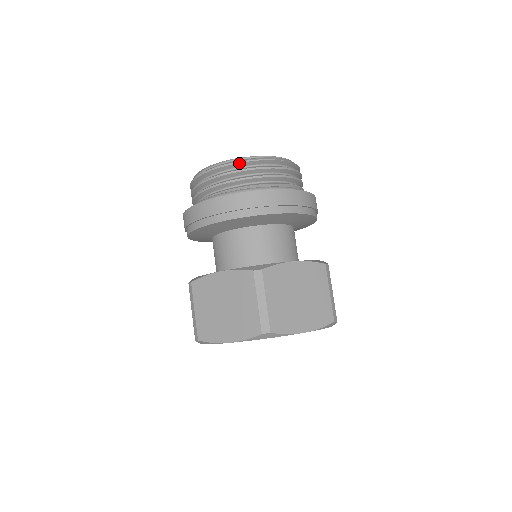
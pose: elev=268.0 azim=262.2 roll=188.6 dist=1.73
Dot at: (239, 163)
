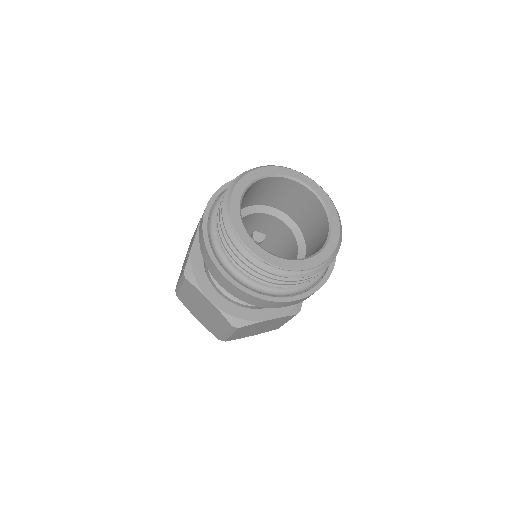
Dot at: (269, 273)
